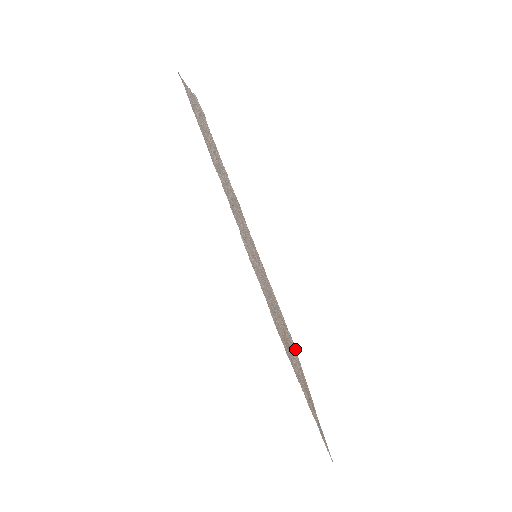
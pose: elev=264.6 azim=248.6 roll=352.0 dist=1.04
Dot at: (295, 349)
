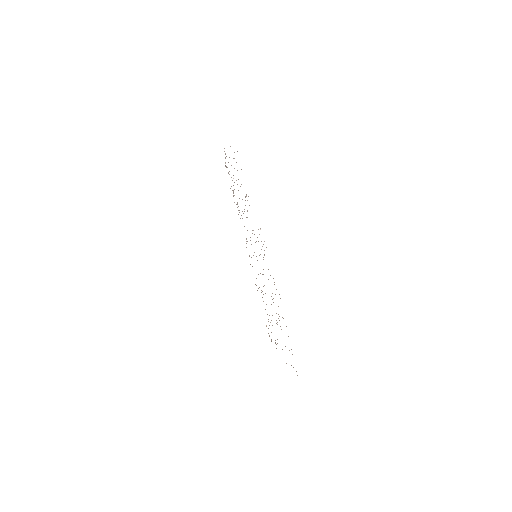
Dot at: occluded
